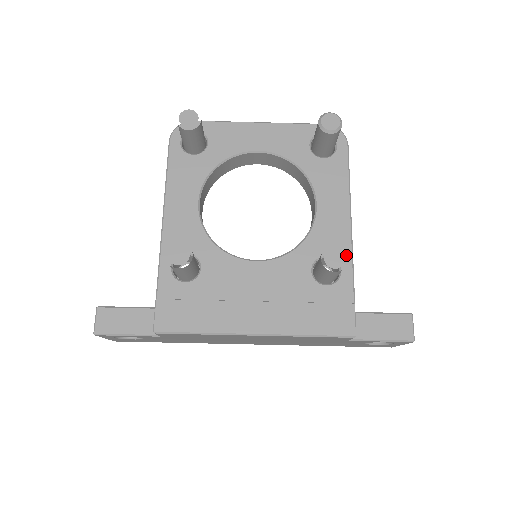
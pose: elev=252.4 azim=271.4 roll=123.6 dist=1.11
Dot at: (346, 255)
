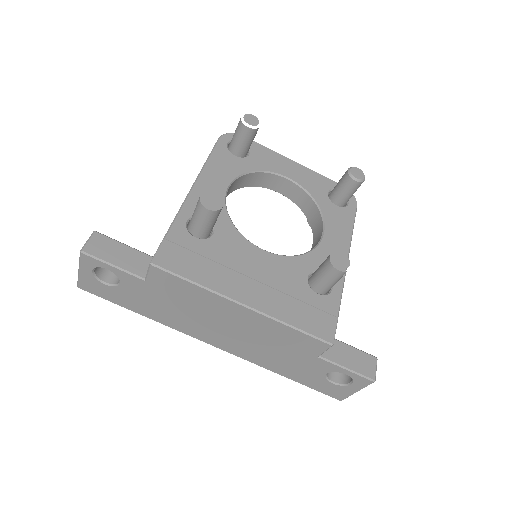
Dot at: occluded
